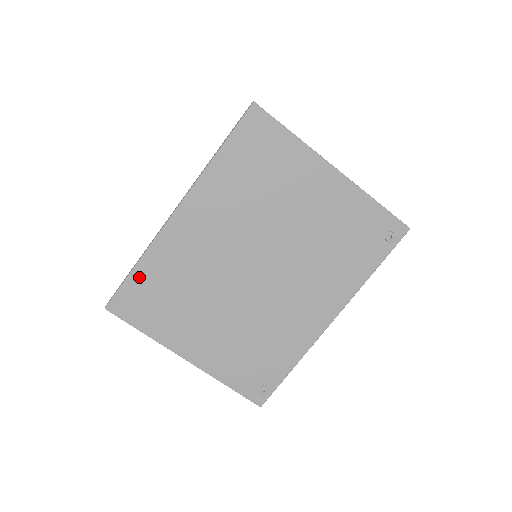
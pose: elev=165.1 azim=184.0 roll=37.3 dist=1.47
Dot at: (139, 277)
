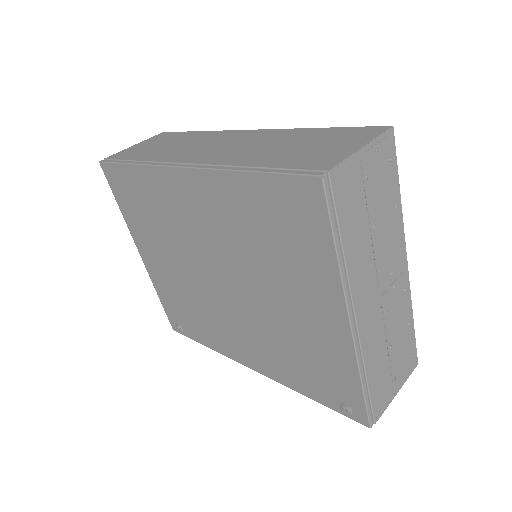
Dot at: (130, 174)
